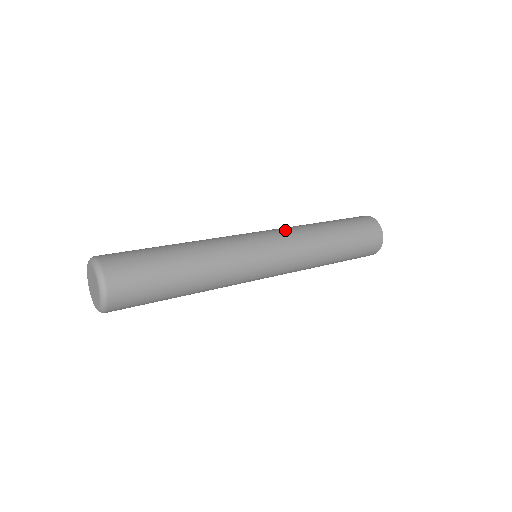
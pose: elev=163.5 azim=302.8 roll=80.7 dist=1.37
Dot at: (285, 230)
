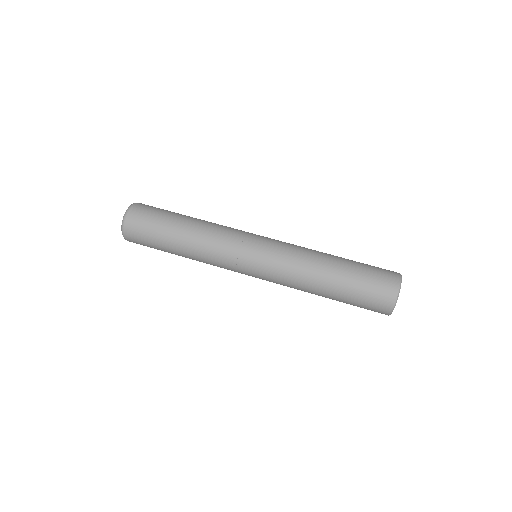
Dot at: (284, 253)
